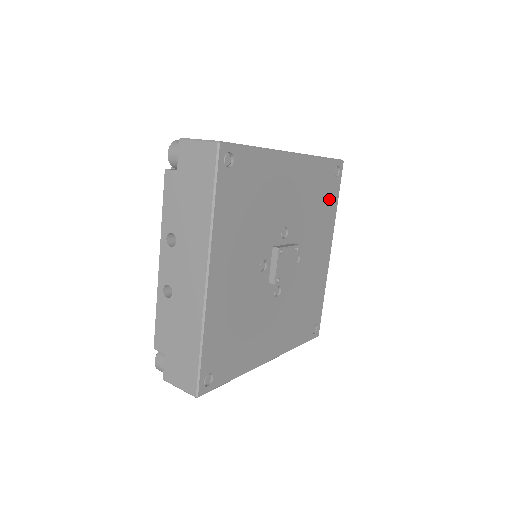
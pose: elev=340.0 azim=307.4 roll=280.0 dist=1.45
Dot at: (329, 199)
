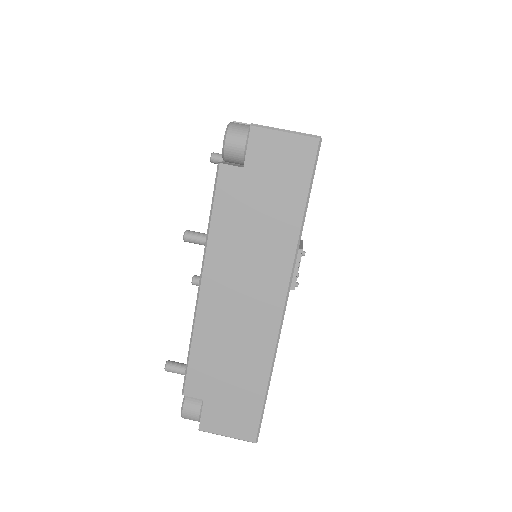
Dot at: occluded
